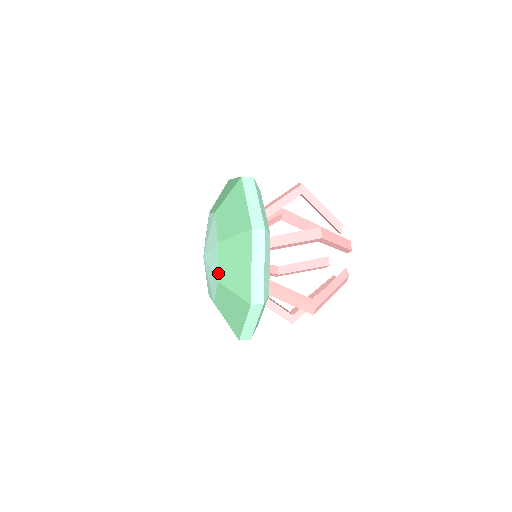
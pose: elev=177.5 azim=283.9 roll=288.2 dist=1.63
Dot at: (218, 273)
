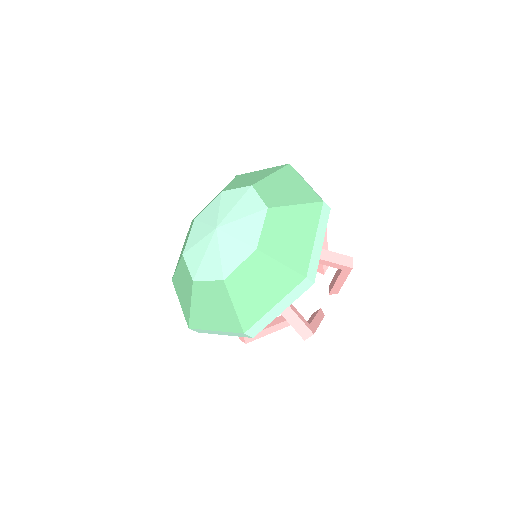
Dot at: (264, 202)
